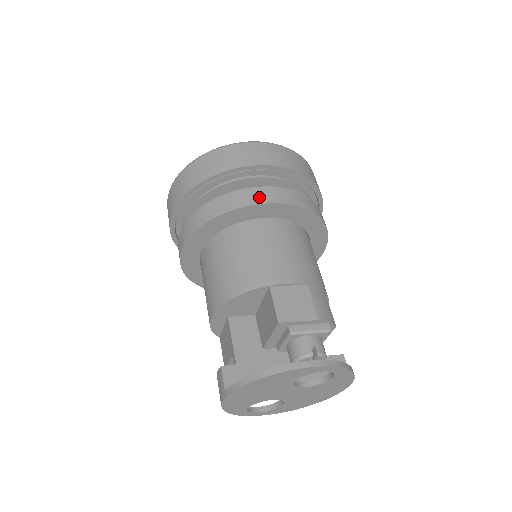
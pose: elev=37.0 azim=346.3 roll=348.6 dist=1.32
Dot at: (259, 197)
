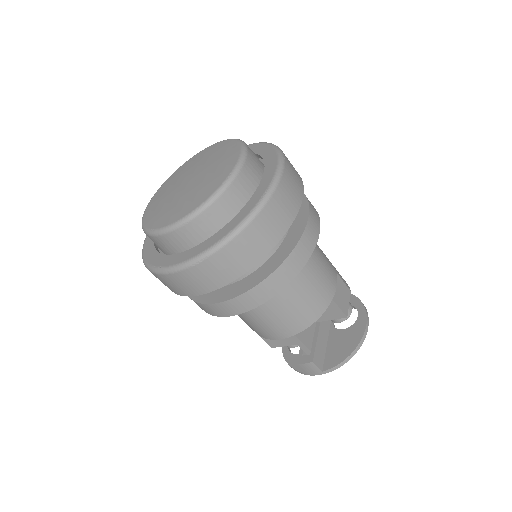
Dot at: (311, 241)
